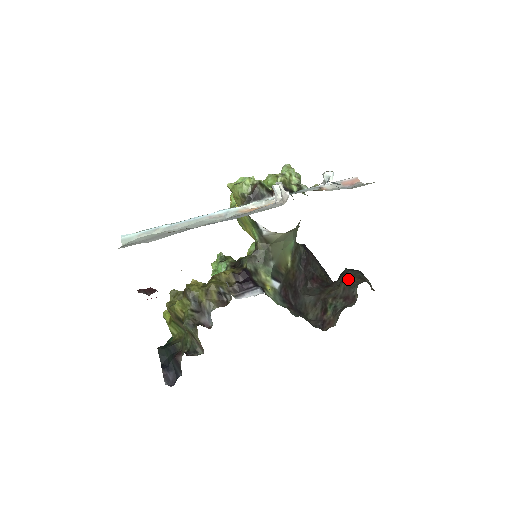
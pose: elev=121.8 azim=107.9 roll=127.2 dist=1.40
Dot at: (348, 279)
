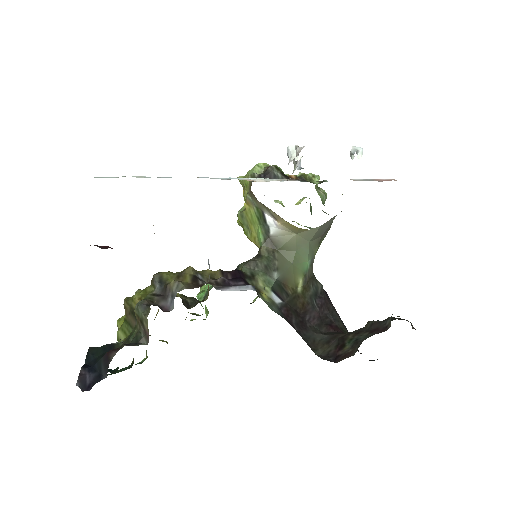
Dot at: occluded
